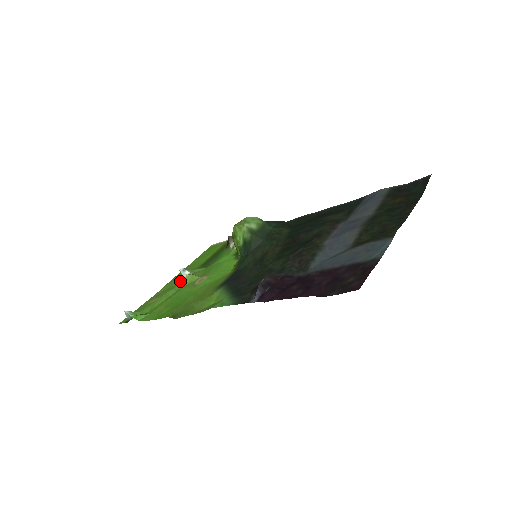
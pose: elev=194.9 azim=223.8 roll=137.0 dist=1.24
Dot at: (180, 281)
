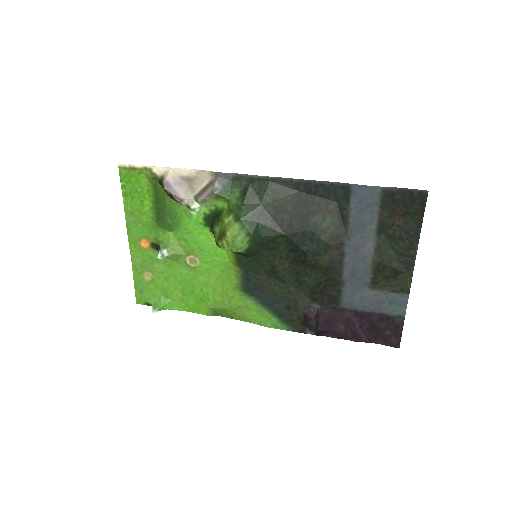
Dot at: (153, 250)
